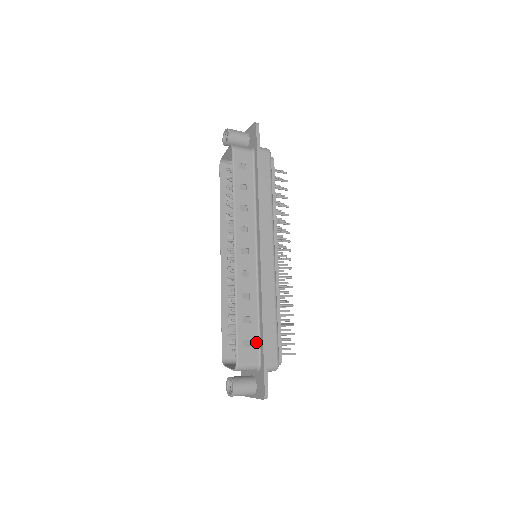
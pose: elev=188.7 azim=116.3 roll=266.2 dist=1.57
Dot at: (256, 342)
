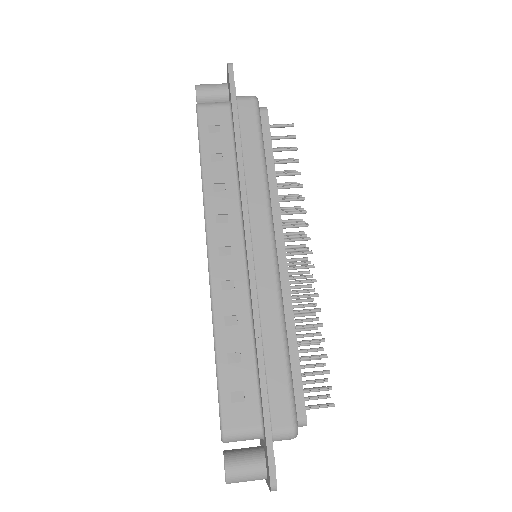
Dot at: (253, 393)
